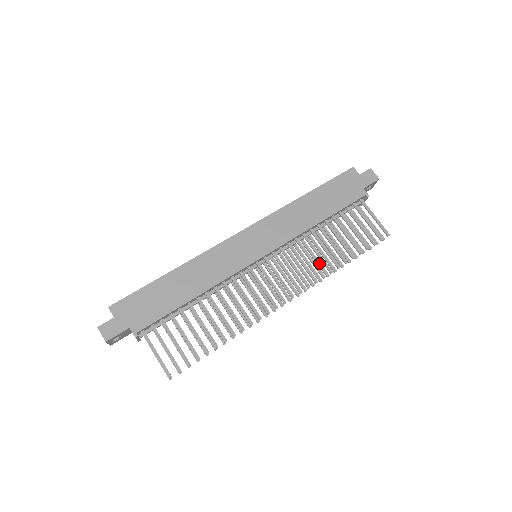
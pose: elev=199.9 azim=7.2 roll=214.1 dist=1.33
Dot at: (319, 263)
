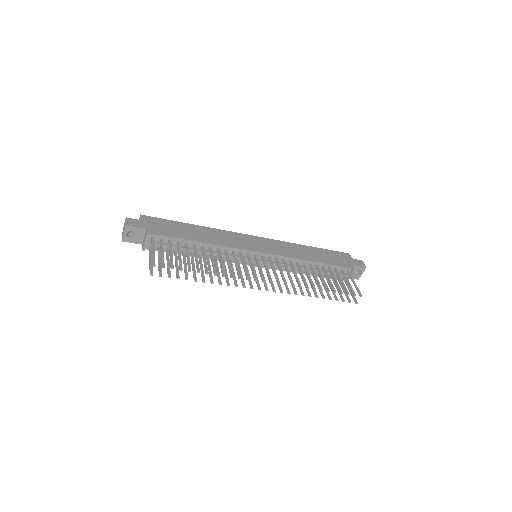
Dot at: occluded
